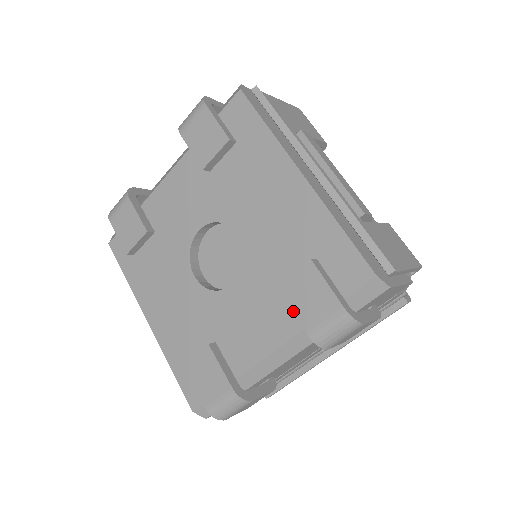
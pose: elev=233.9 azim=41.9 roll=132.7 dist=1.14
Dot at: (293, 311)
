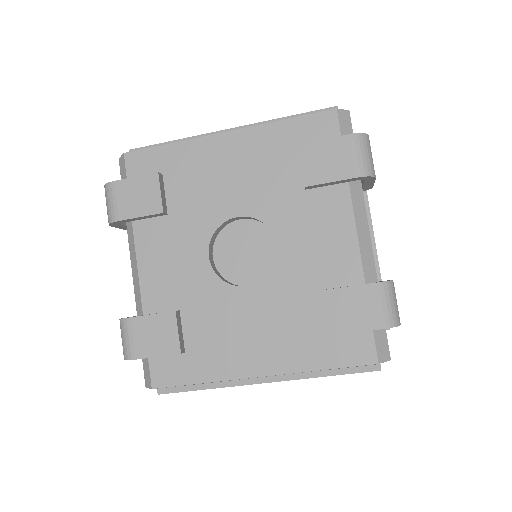
Dot at: (332, 181)
